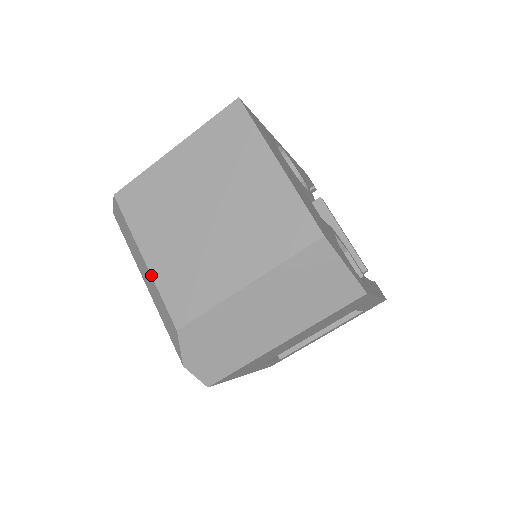
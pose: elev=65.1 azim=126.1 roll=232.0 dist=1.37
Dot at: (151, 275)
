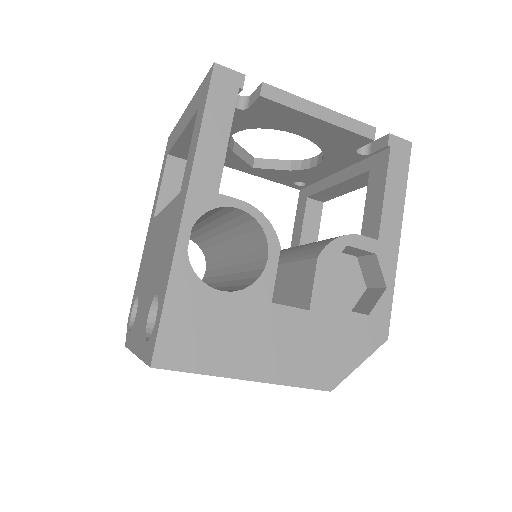
Dot at: occluded
